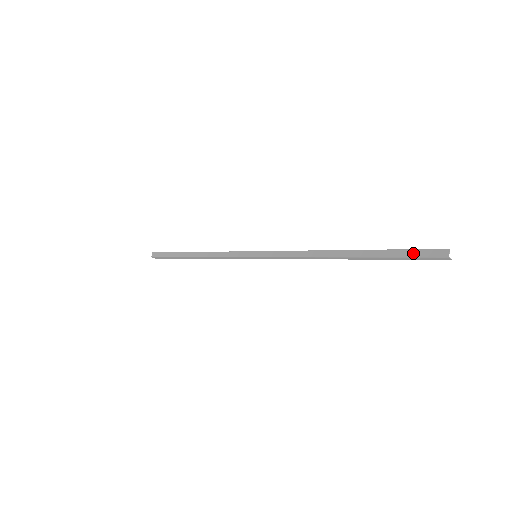
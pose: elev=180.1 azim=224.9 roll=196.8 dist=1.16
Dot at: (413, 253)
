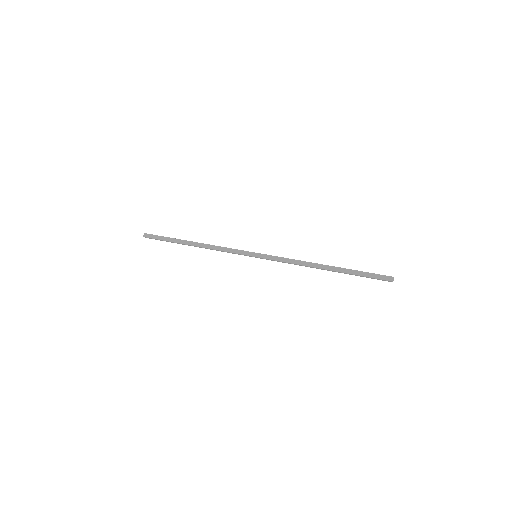
Dot at: (373, 276)
